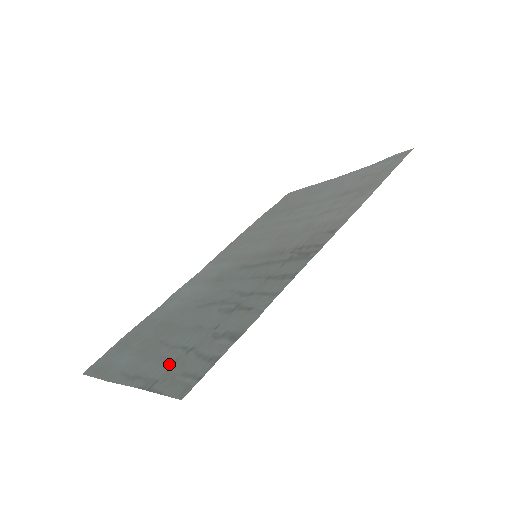
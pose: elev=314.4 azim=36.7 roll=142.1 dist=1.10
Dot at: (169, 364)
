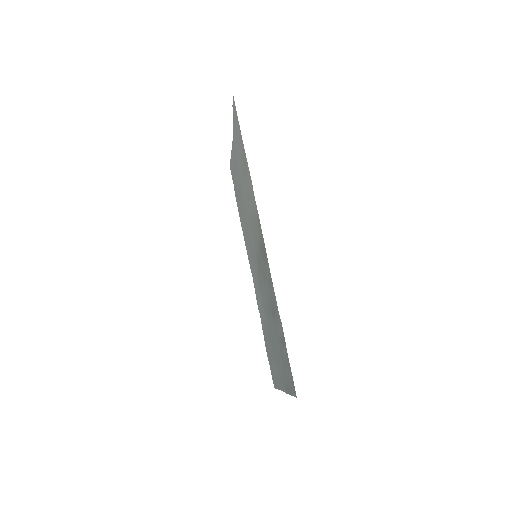
Dot at: (284, 372)
